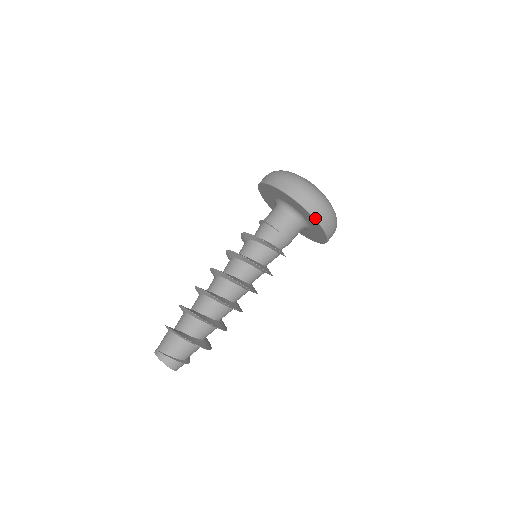
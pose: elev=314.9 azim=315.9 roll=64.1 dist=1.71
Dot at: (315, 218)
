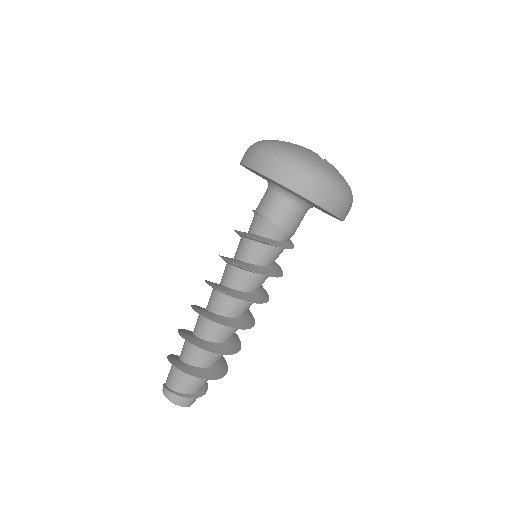
Dot at: (289, 188)
